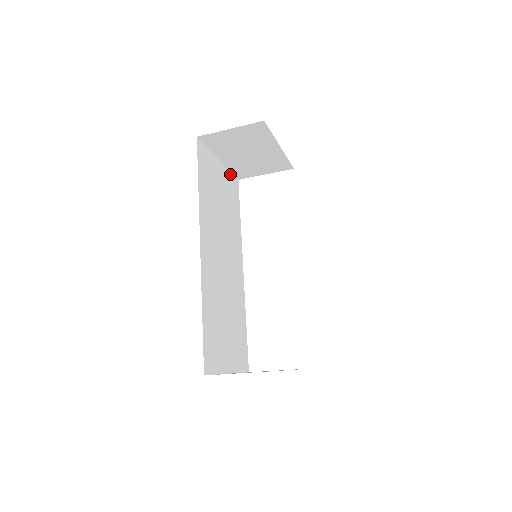
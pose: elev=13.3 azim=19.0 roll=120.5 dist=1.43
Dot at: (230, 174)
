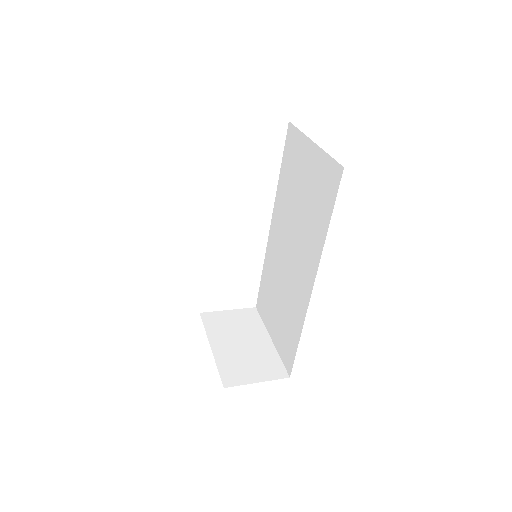
Dot at: occluded
